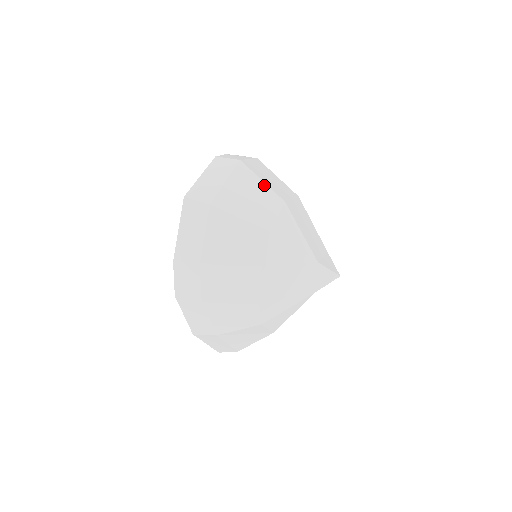
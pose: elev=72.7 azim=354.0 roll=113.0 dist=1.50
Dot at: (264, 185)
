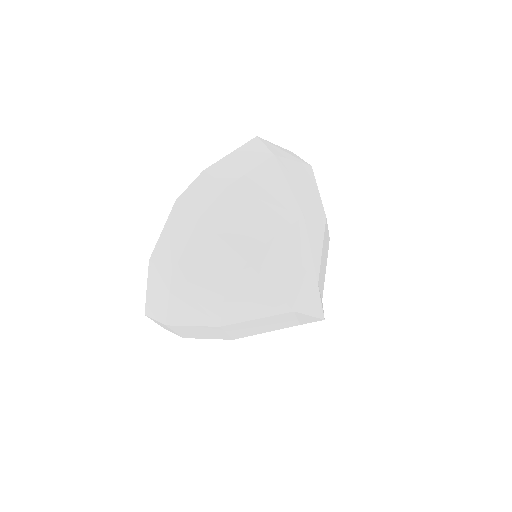
Dot at: (318, 193)
